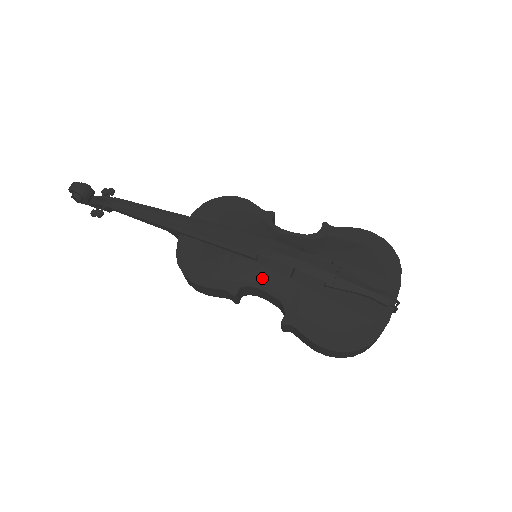
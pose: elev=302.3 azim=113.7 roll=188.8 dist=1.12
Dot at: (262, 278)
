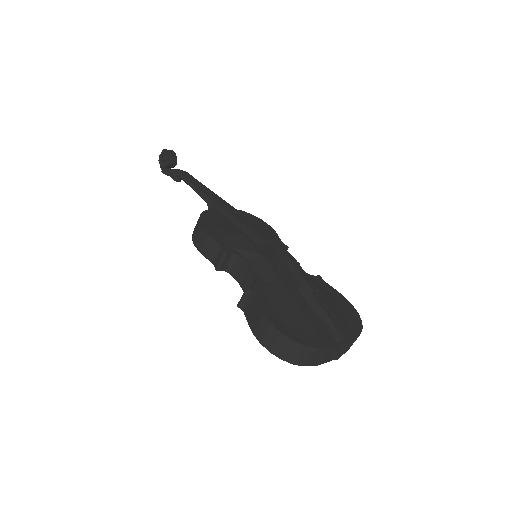
Dot at: (254, 260)
